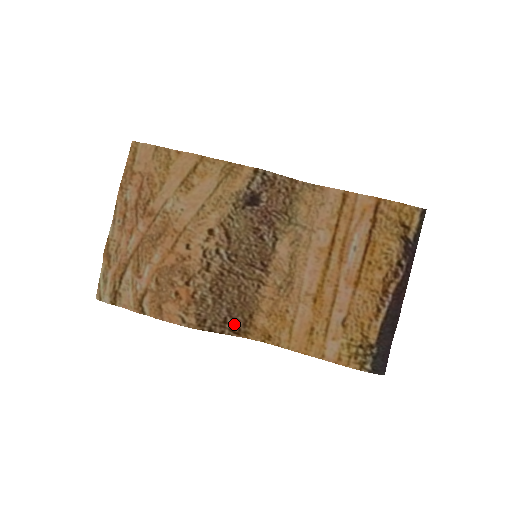
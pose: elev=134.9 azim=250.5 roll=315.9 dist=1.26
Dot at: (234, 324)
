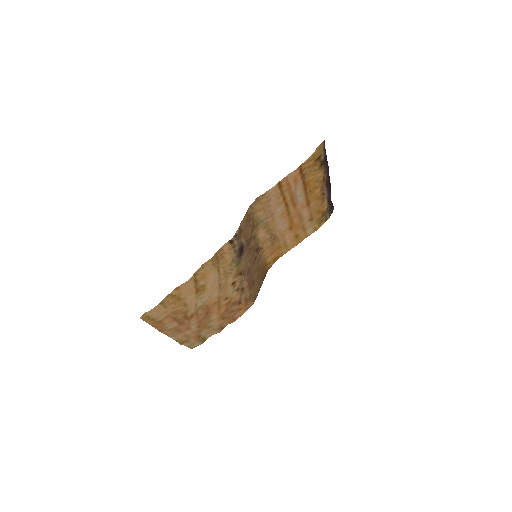
Dot at: (262, 277)
